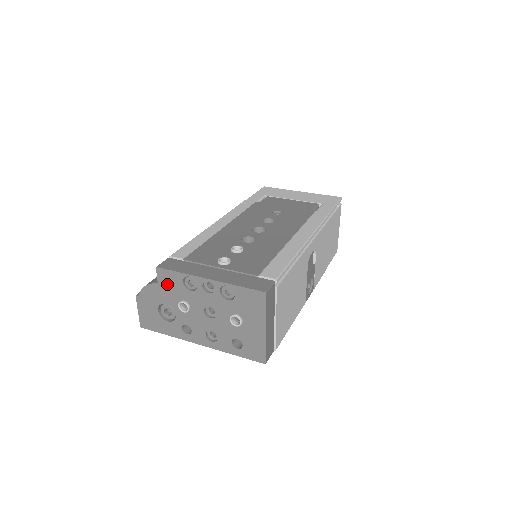
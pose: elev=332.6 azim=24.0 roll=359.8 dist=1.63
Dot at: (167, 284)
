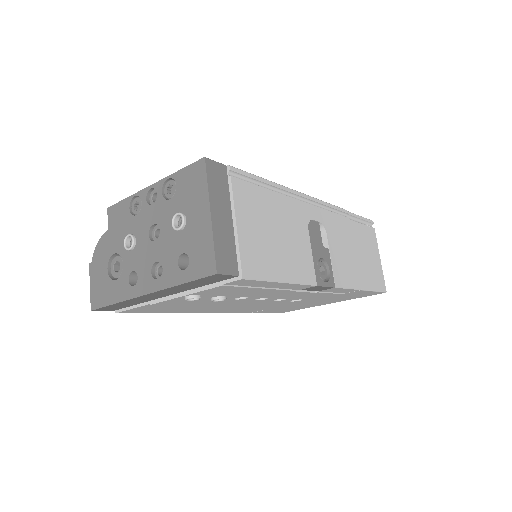
Dot at: (116, 223)
